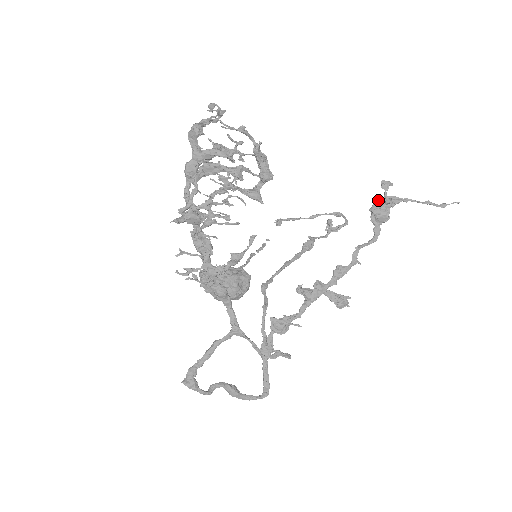
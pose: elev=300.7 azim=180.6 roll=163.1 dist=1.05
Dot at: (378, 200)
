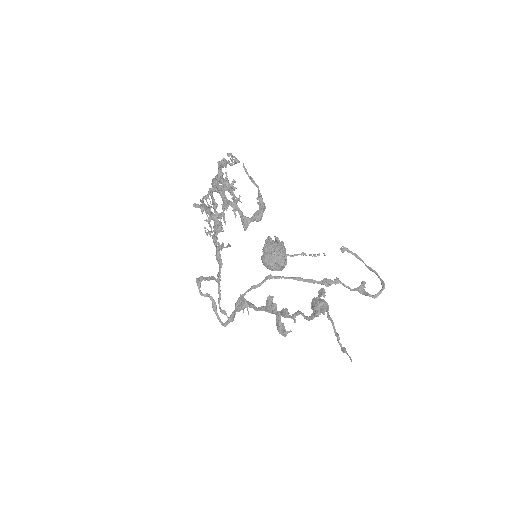
Dot at: occluded
